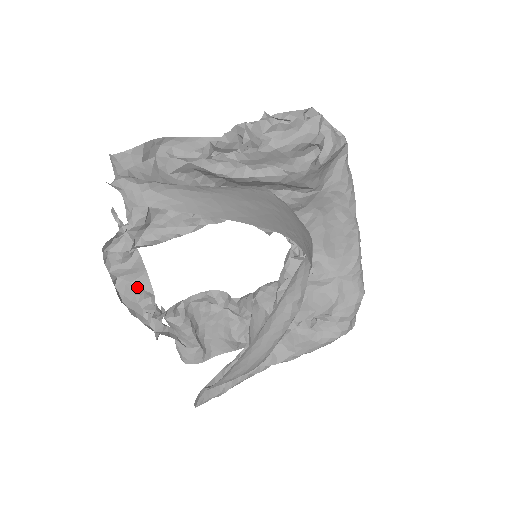
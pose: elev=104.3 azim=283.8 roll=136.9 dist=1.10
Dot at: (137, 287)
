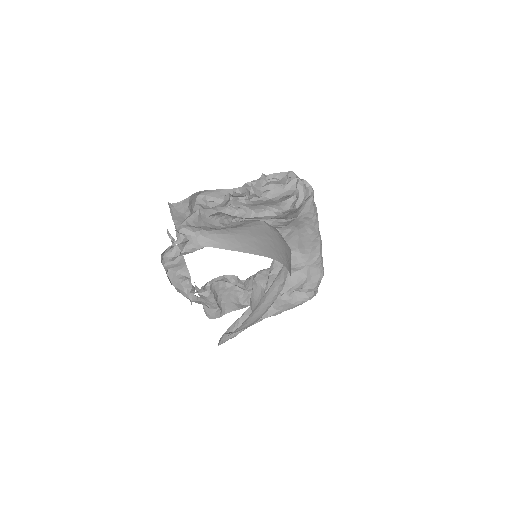
Dot at: (180, 274)
